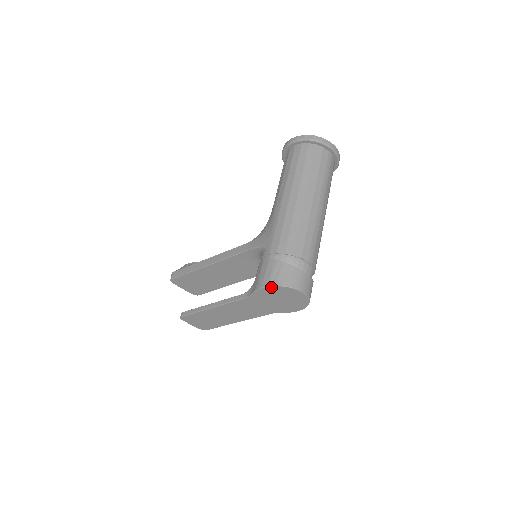
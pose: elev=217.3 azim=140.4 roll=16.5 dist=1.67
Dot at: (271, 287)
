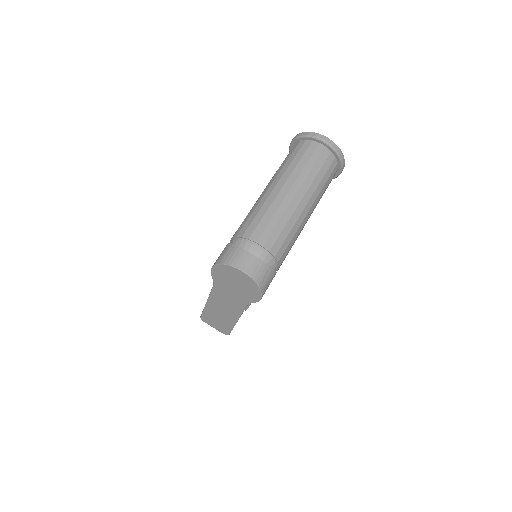
Dot at: (215, 267)
